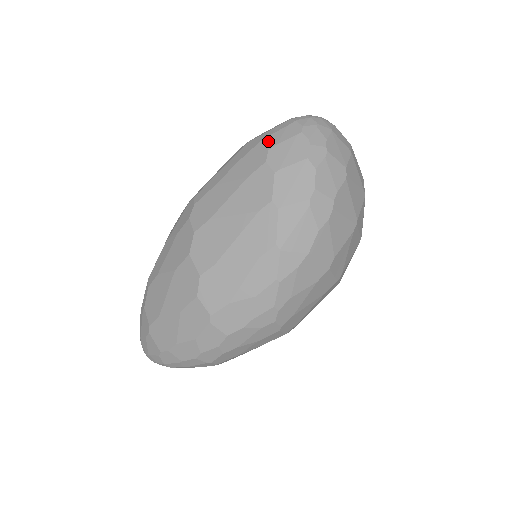
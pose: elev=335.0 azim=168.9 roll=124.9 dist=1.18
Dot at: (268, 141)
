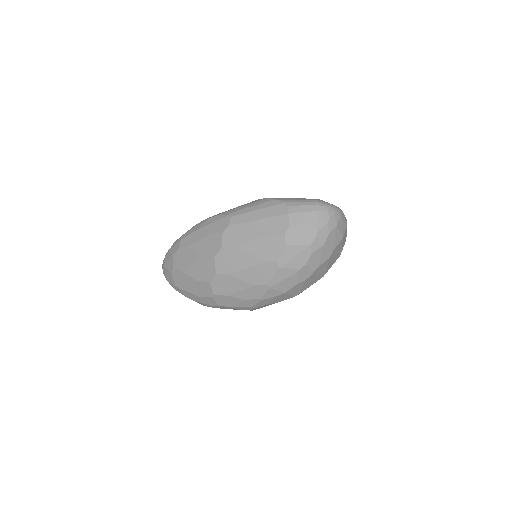
Dot at: (293, 218)
